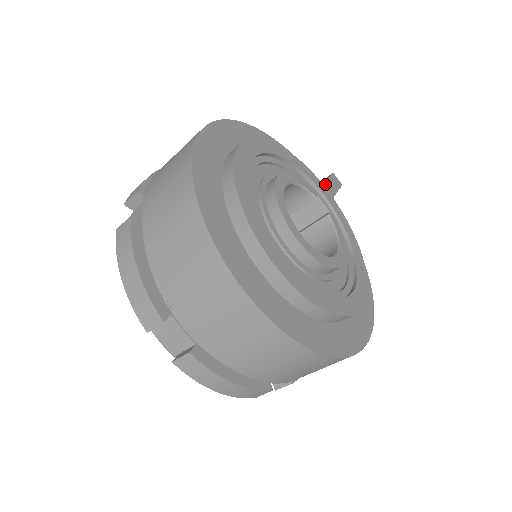
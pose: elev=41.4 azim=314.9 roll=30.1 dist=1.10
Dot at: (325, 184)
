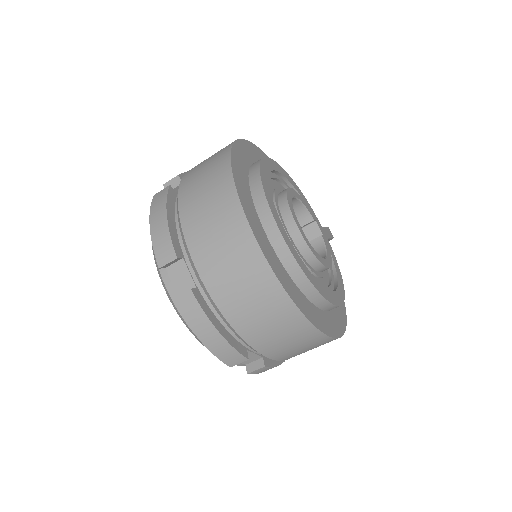
Dot at: occluded
